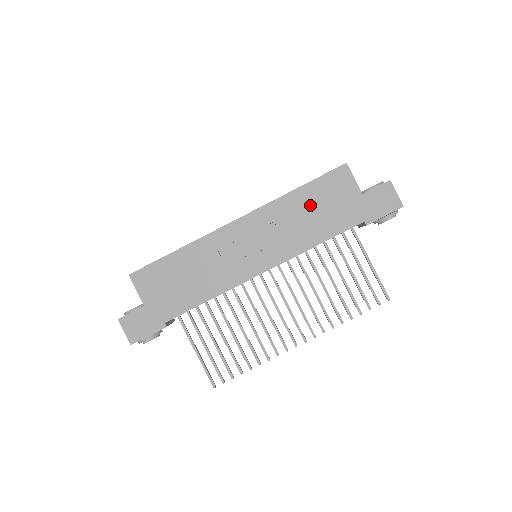
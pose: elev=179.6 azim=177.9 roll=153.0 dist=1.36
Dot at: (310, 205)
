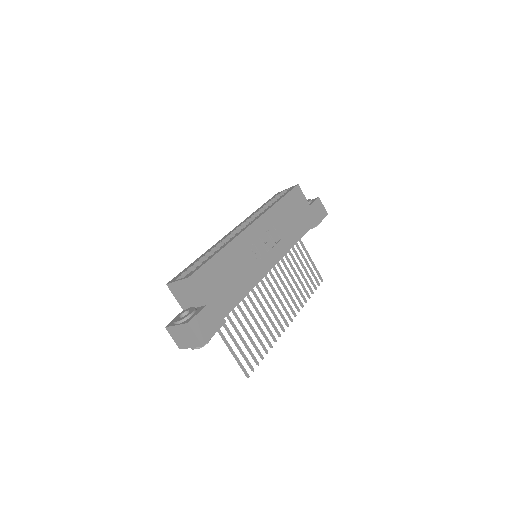
Dot at: (288, 213)
